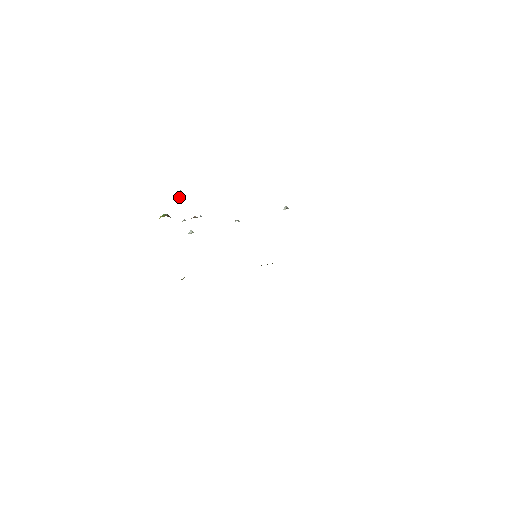
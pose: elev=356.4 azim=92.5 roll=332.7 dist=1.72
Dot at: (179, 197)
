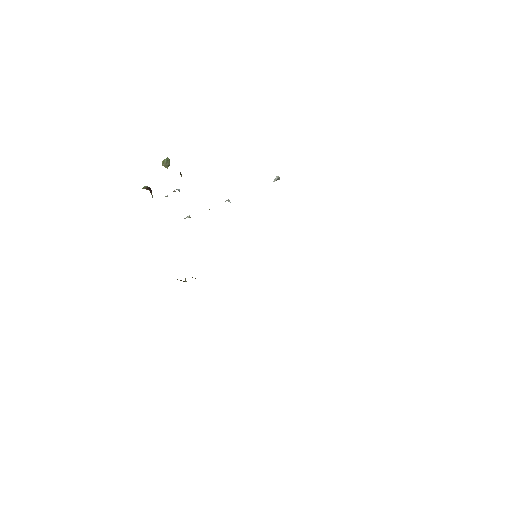
Dot at: (163, 165)
